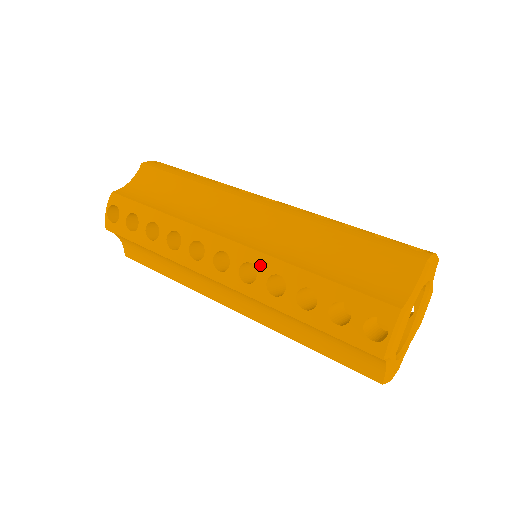
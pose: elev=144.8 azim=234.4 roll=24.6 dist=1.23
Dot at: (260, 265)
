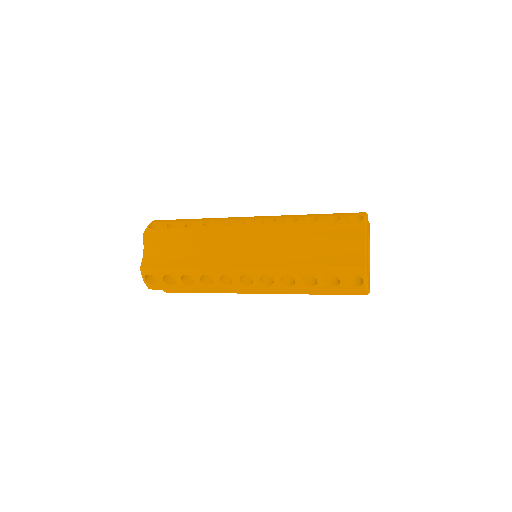
Dot at: (277, 217)
